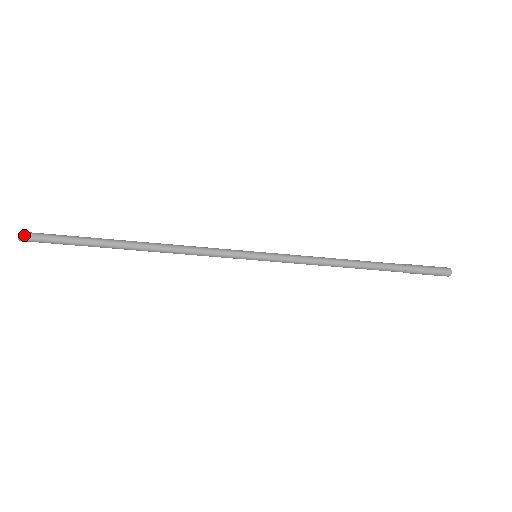
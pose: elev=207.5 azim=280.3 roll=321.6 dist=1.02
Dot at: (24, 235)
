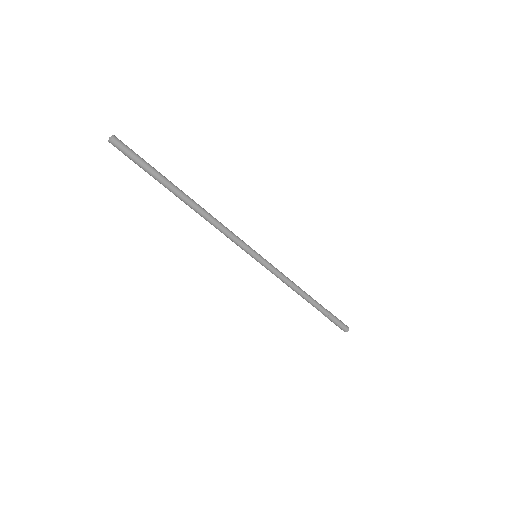
Dot at: occluded
